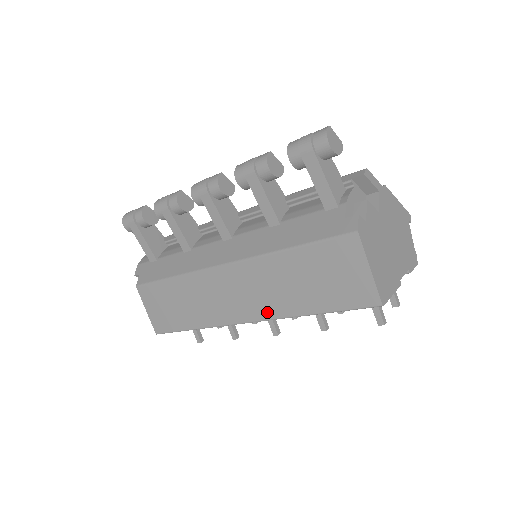
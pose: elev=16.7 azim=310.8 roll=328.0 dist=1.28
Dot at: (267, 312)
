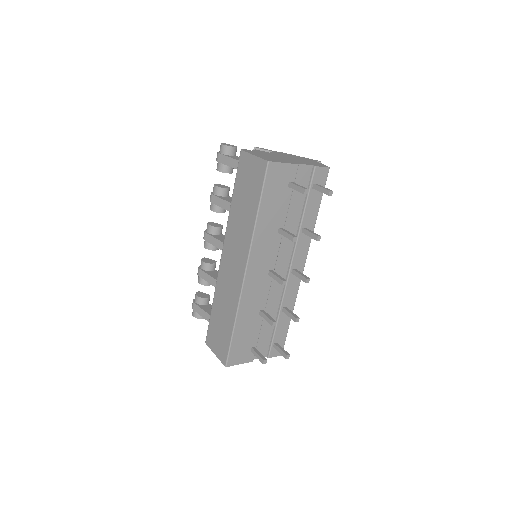
Dot at: (246, 248)
